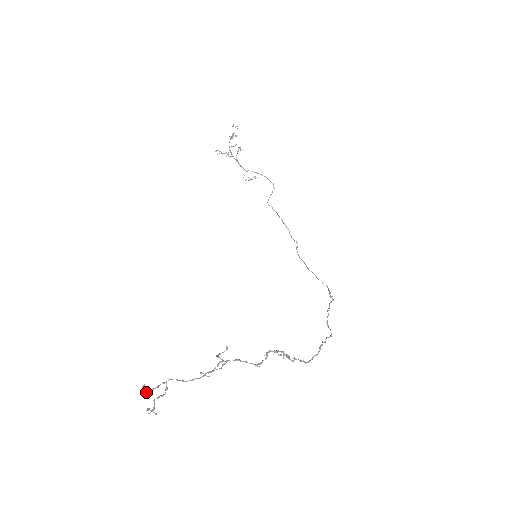
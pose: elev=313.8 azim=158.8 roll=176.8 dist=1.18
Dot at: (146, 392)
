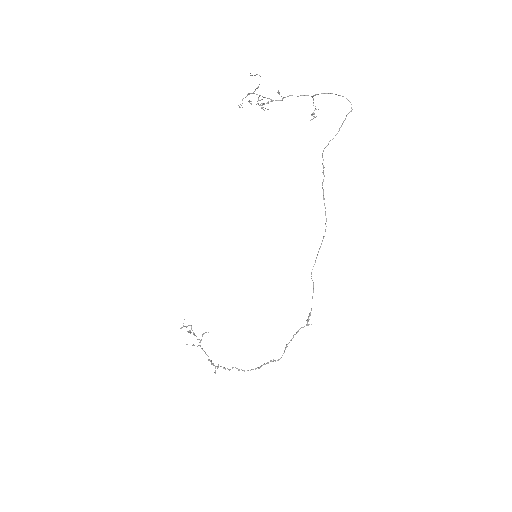
Dot at: (183, 326)
